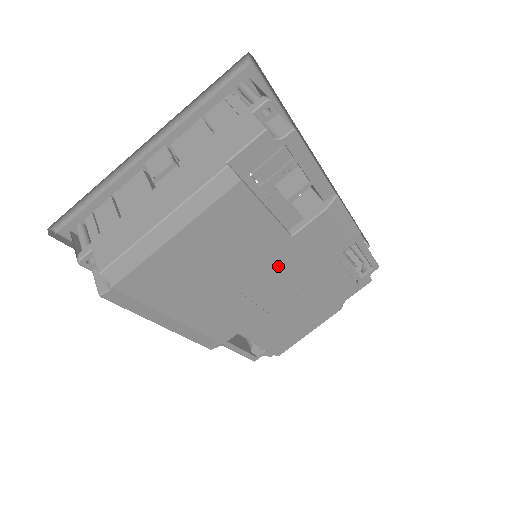
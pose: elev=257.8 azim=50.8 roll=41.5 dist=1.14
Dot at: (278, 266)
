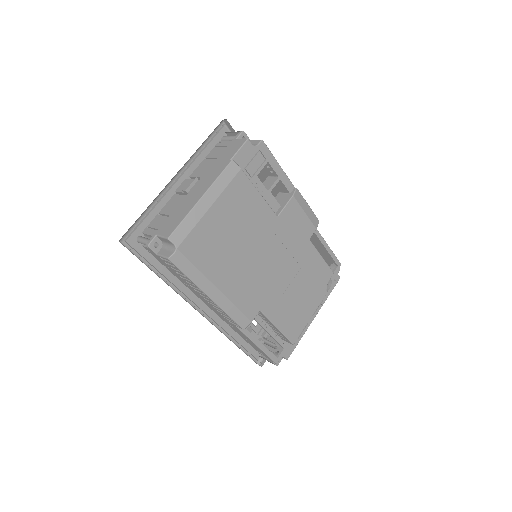
Dot at: (275, 243)
